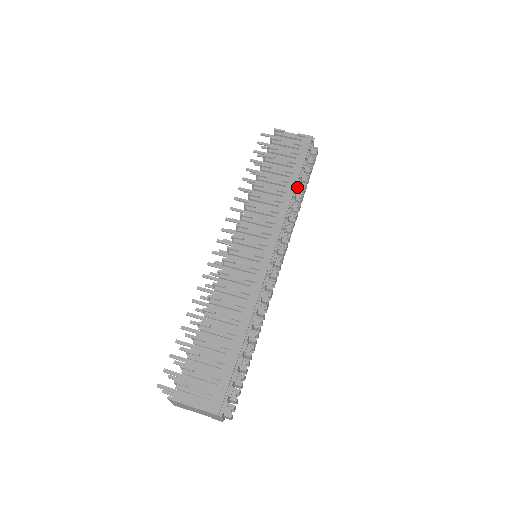
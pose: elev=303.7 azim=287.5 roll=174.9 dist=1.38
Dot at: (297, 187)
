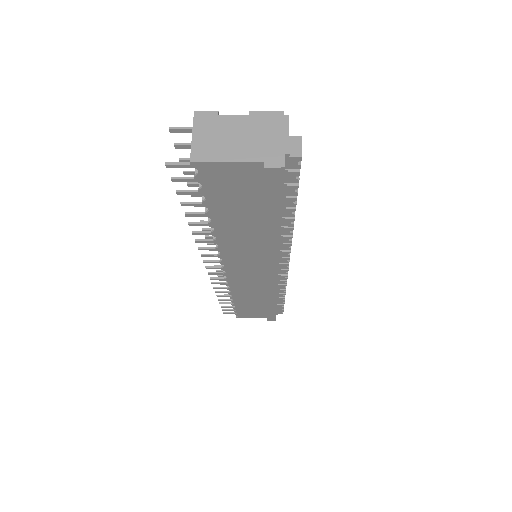
Dot at: occluded
